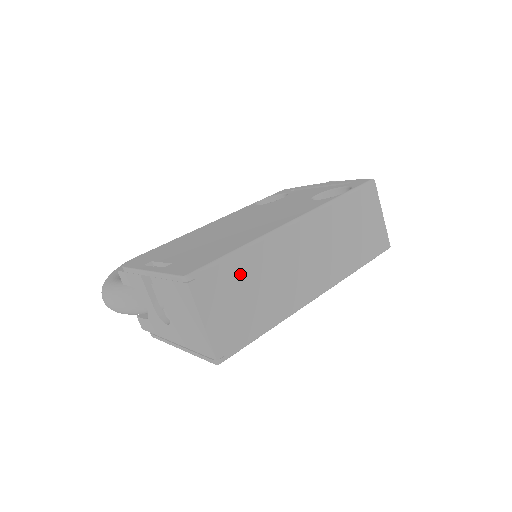
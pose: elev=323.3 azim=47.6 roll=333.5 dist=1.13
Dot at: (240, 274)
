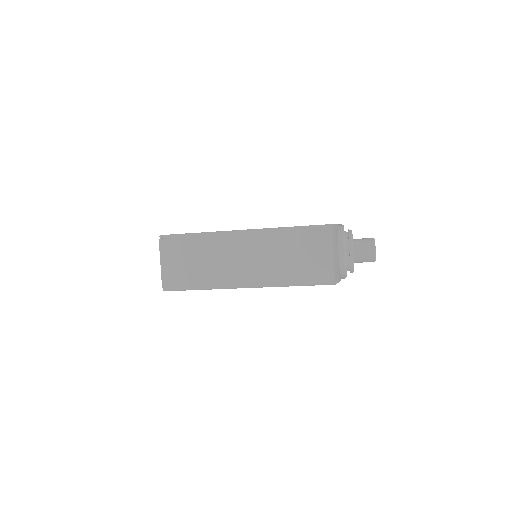
Dot at: (191, 247)
